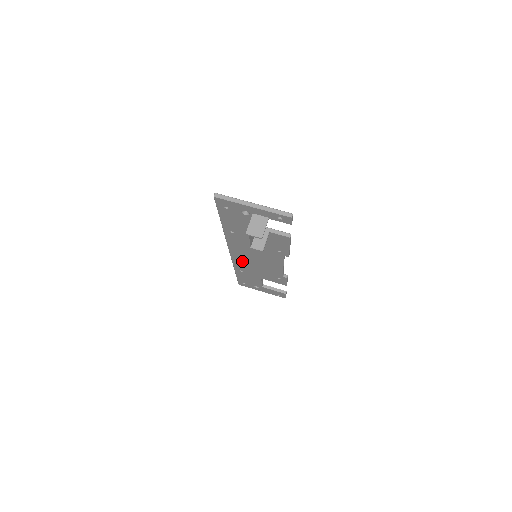
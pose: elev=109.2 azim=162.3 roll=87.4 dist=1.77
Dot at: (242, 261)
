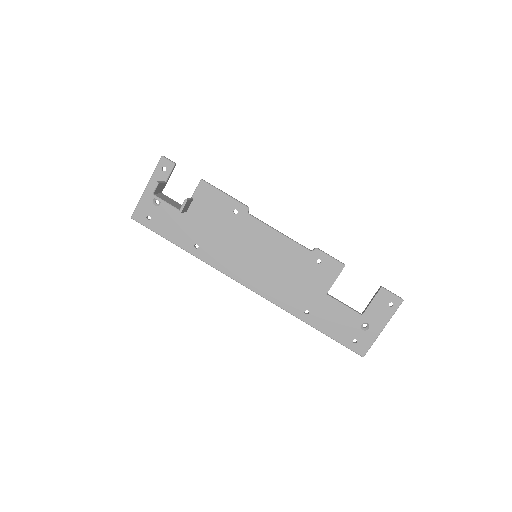
Dot at: (273, 288)
